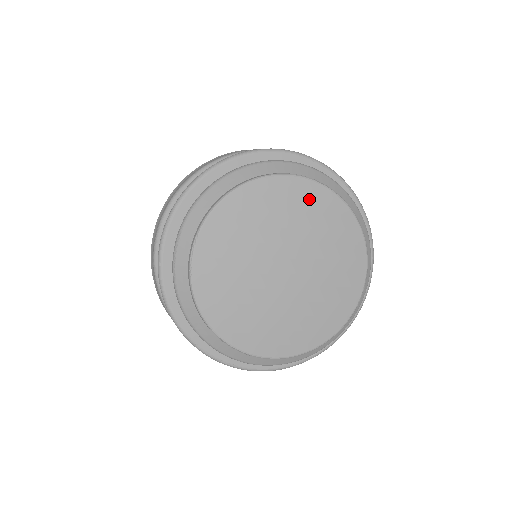
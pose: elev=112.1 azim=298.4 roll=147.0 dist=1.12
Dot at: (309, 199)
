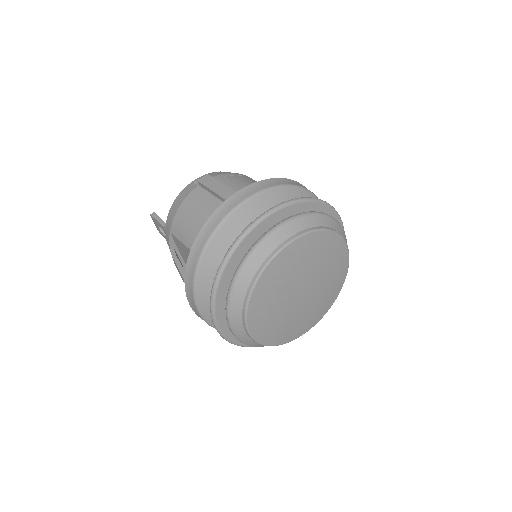
Dot at: (325, 244)
